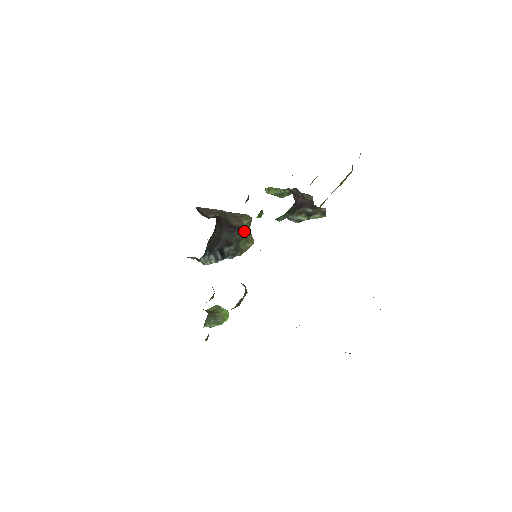
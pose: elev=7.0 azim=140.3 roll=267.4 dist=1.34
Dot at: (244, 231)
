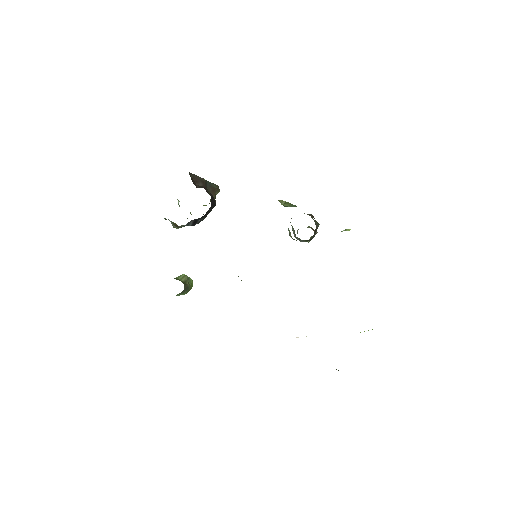
Dot at: occluded
